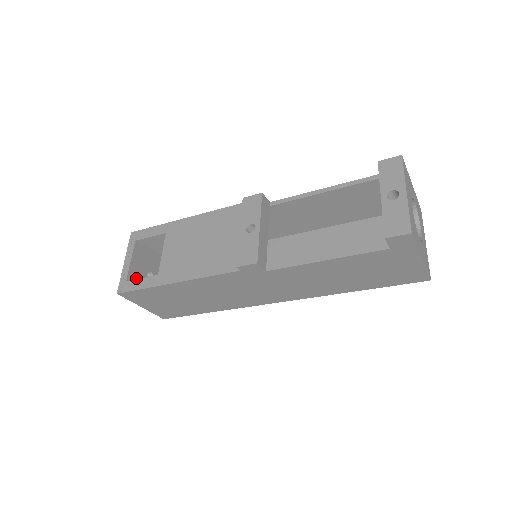
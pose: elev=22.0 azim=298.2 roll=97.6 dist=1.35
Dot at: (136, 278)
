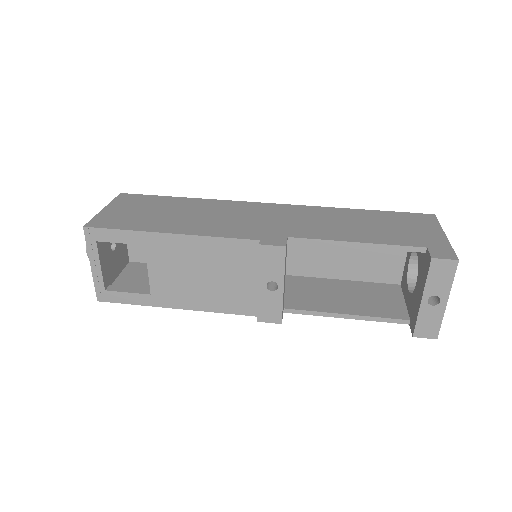
Dot at: occluded
